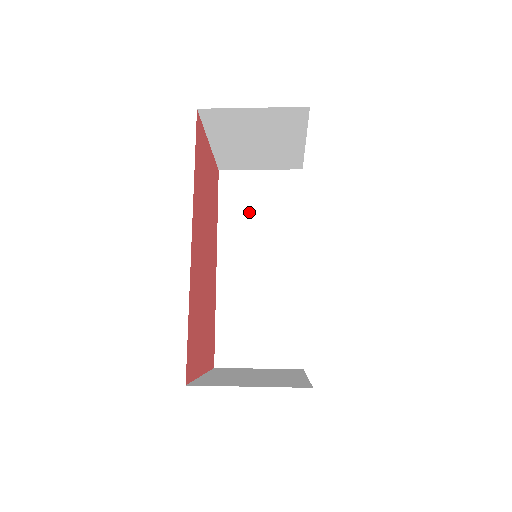
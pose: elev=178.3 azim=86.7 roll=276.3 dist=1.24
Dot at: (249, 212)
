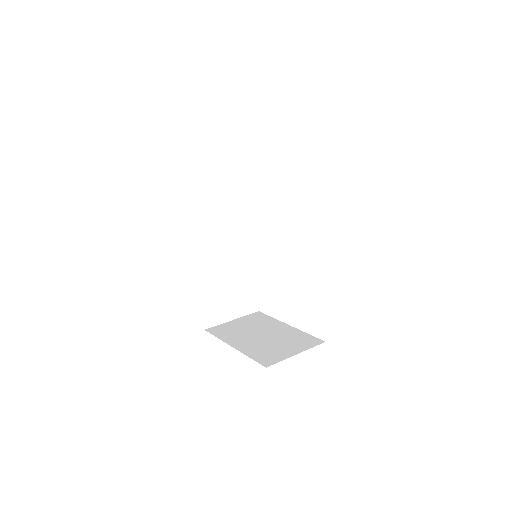
Dot at: (215, 206)
